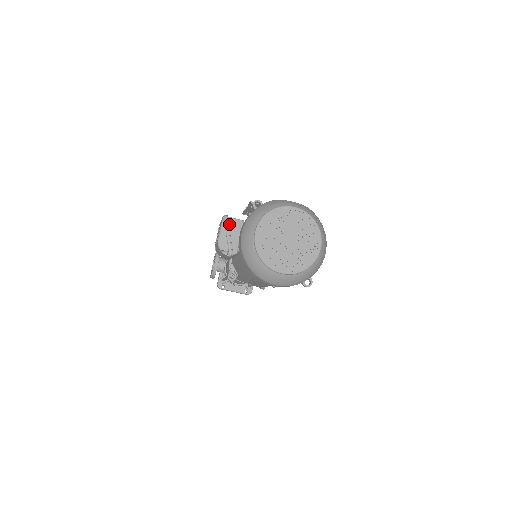
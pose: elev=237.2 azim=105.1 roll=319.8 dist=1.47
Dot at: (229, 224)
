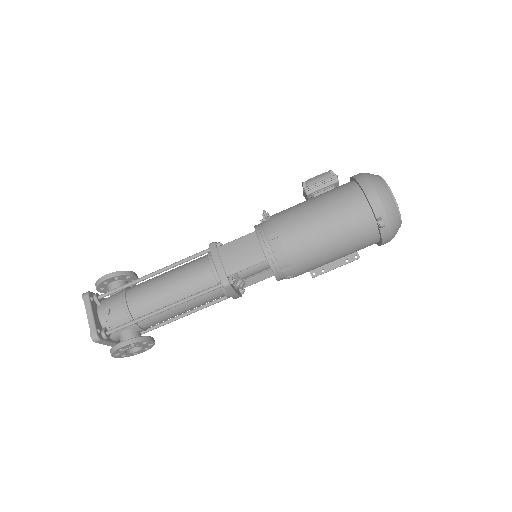
Dot at: occluded
